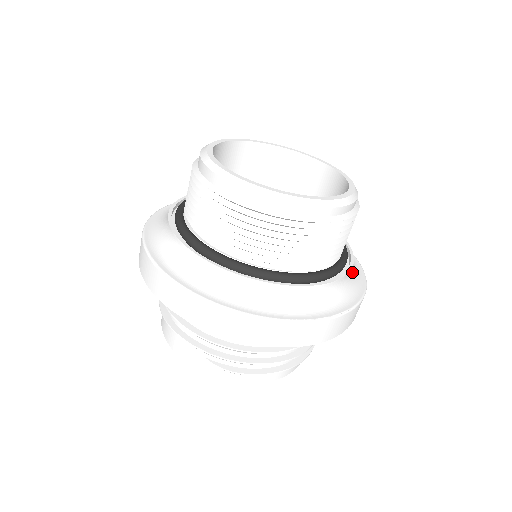
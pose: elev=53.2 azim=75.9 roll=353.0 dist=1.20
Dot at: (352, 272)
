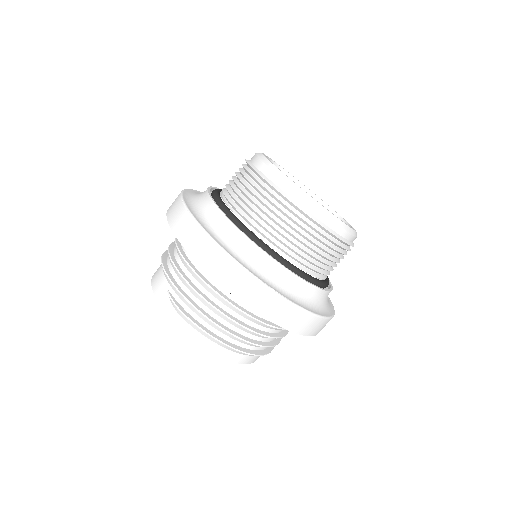
Dot at: (320, 300)
